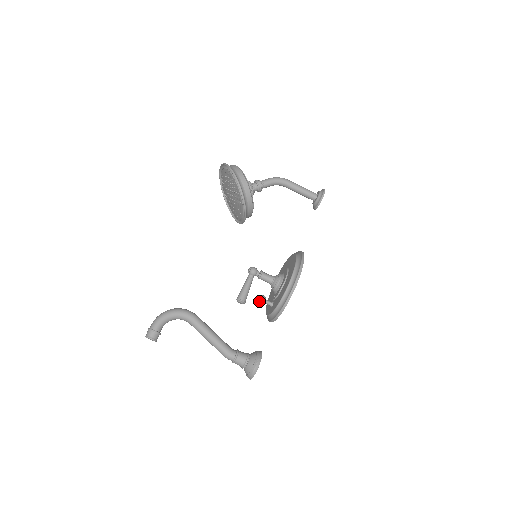
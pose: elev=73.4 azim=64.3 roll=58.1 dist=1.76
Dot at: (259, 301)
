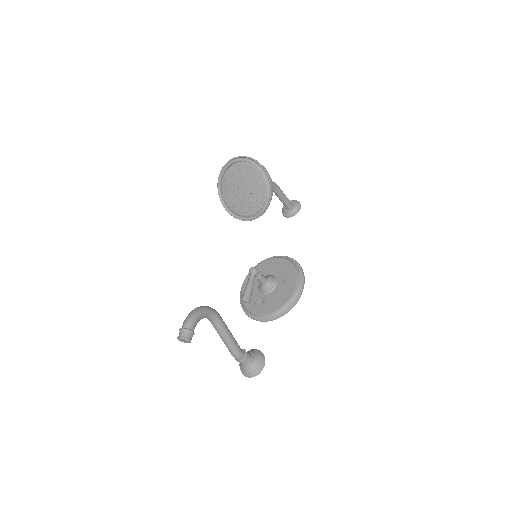
Dot at: (256, 301)
